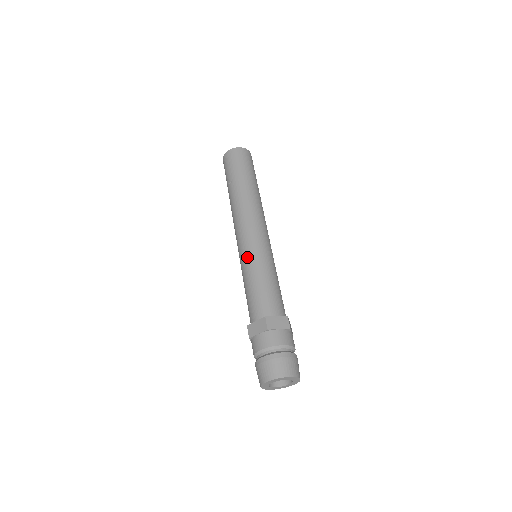
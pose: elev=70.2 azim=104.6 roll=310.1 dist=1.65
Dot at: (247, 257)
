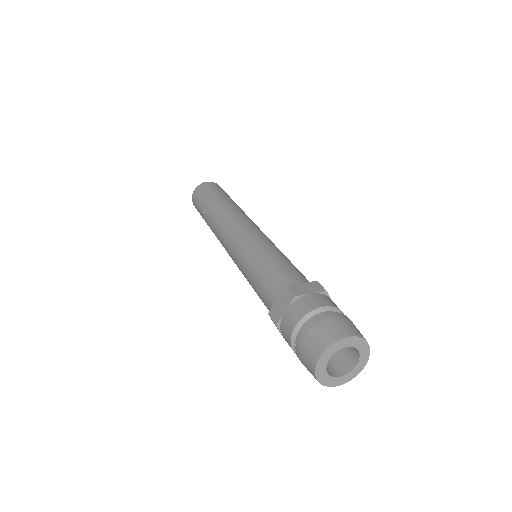
Dot at: (243, 252)
